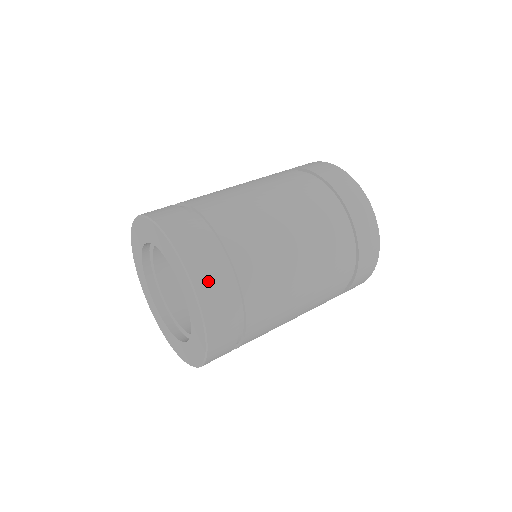
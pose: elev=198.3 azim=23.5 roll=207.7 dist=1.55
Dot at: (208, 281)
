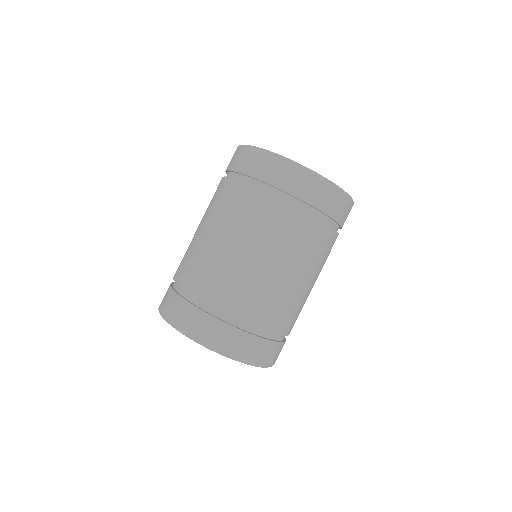
Dot at: (224, 341)
